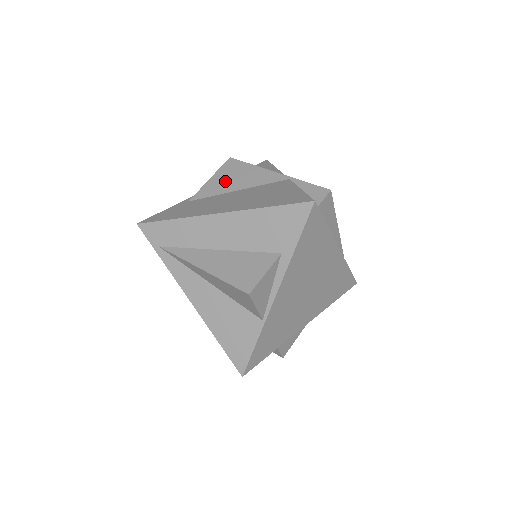
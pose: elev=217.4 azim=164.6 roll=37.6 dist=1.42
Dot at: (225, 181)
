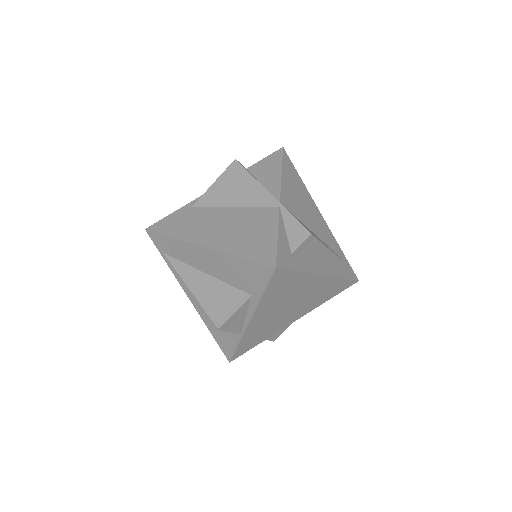
Dot at: (225, 191)
